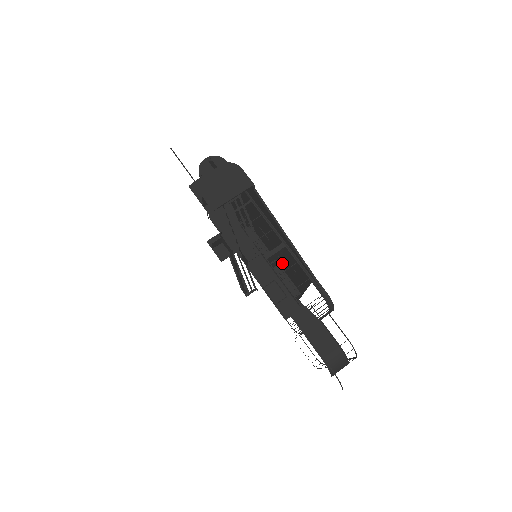
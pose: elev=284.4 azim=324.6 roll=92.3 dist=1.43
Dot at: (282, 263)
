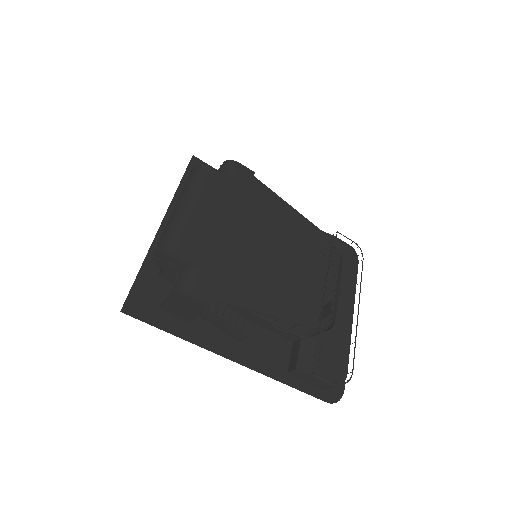
Dot at: (282, 262)
